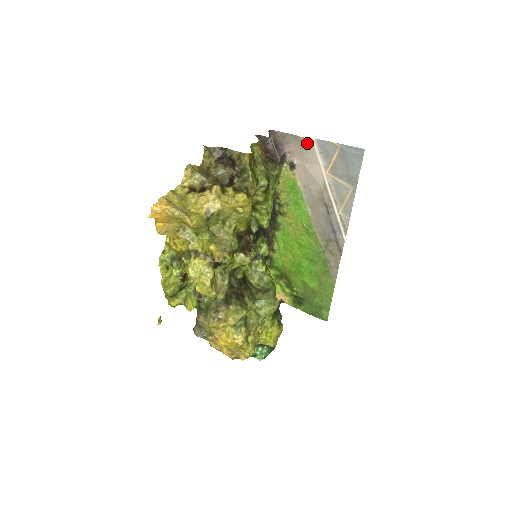
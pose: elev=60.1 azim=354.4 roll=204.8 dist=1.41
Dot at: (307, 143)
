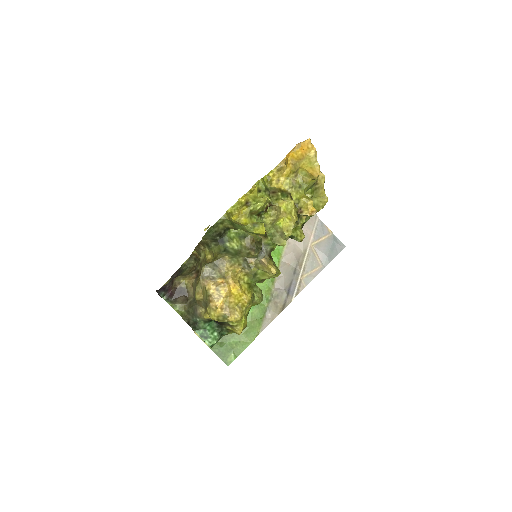
Dot at: (313, 217)
